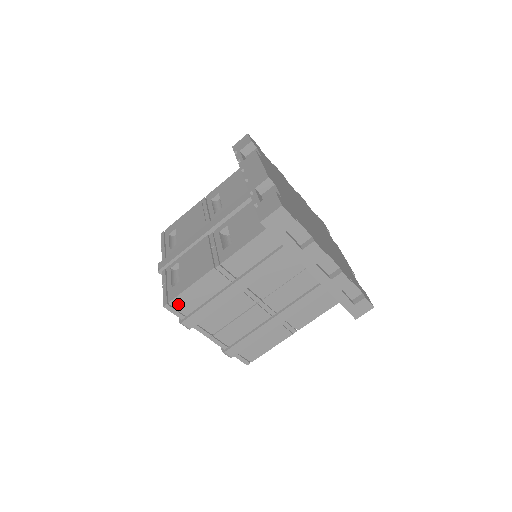
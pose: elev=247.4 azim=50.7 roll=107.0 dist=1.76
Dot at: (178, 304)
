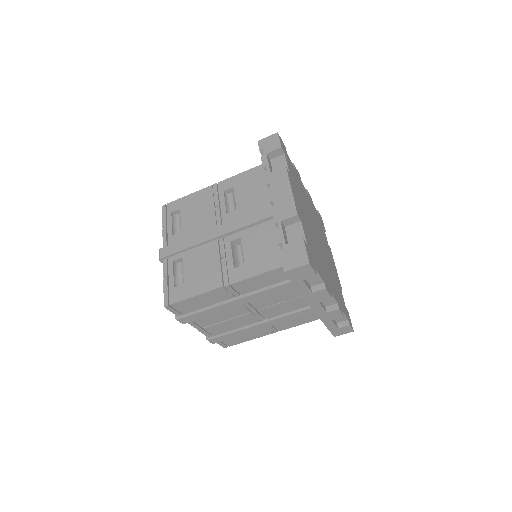
Dot at: (179, 306)
